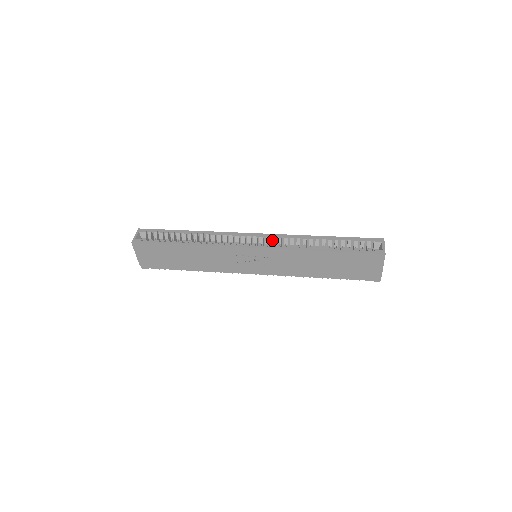
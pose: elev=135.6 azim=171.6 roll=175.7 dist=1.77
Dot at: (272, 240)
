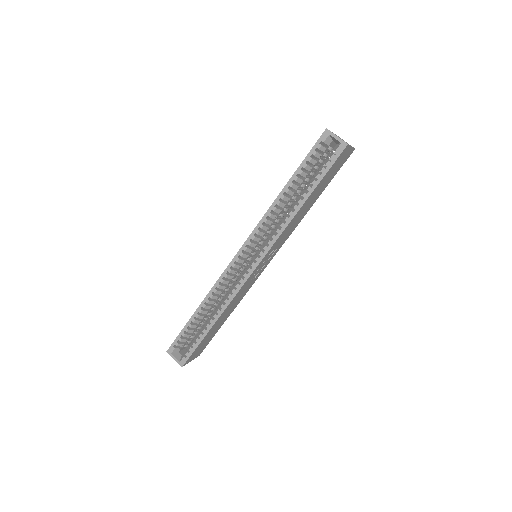
Dot at: occluded
